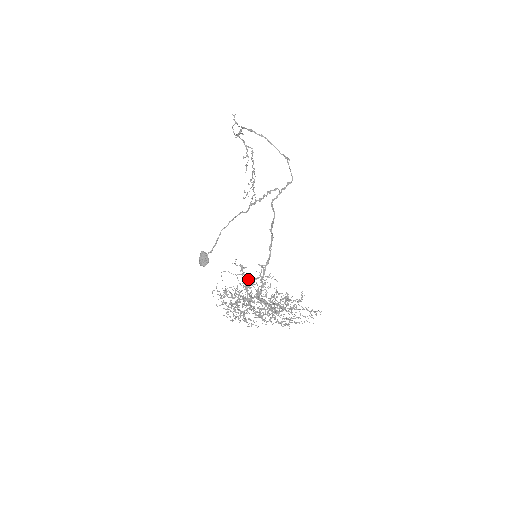
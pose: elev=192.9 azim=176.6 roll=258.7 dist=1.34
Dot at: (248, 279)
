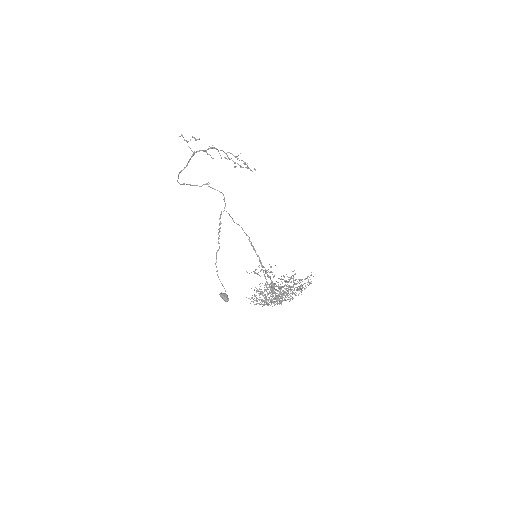
Dot at: (264, 274)
